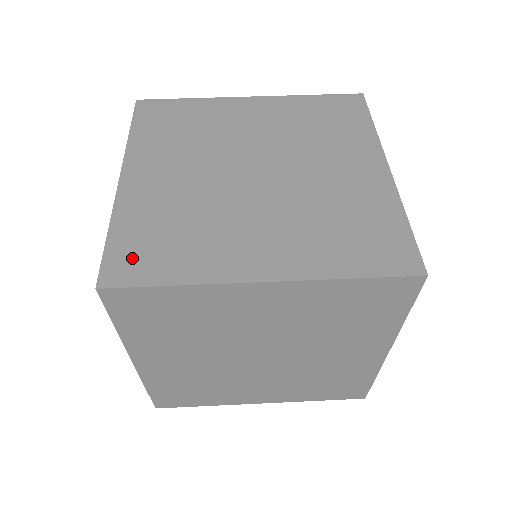
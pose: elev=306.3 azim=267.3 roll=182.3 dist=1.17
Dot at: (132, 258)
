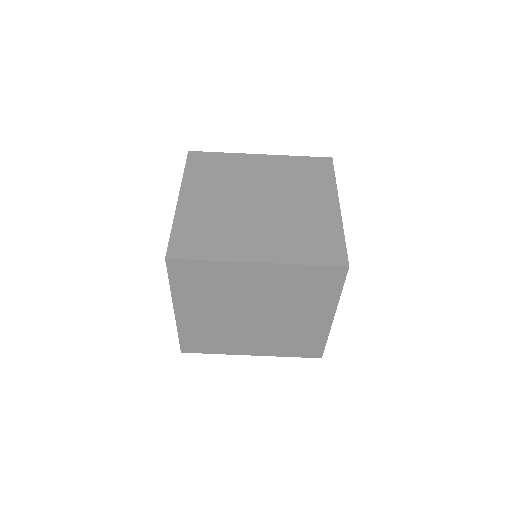
Dot at: (185, 244)
